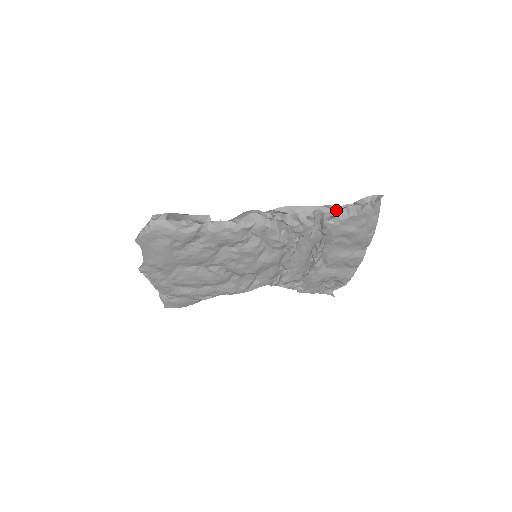
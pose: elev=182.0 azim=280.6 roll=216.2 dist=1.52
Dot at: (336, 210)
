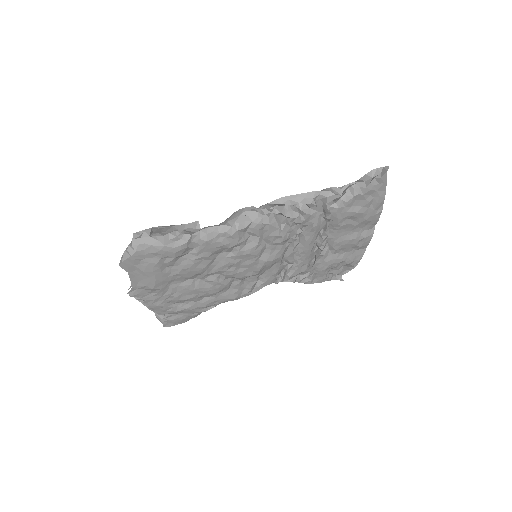
Dot at: (338, 192)
